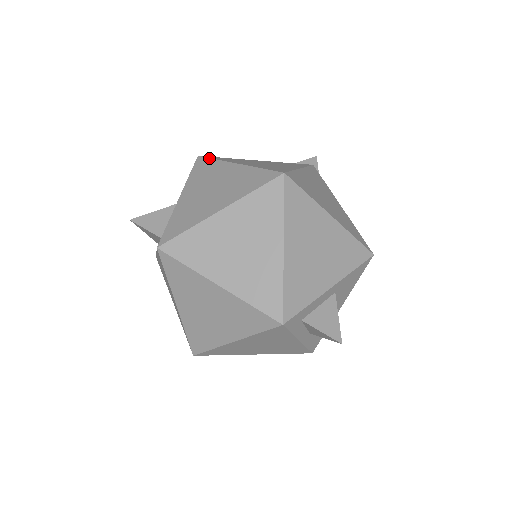
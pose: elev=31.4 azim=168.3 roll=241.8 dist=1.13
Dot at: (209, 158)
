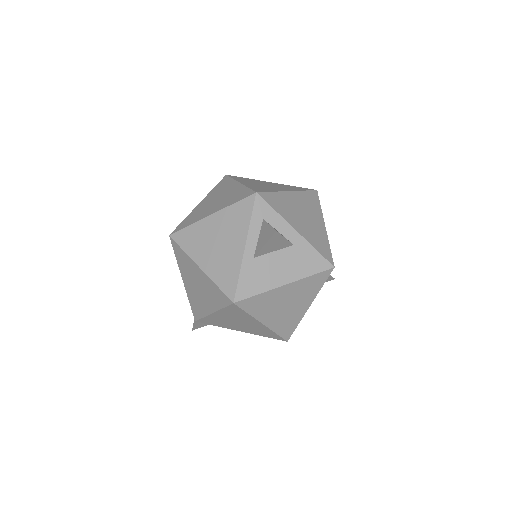
Dot at: occluded
